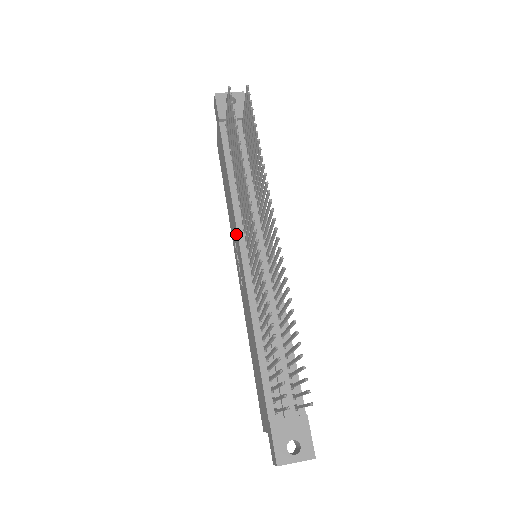
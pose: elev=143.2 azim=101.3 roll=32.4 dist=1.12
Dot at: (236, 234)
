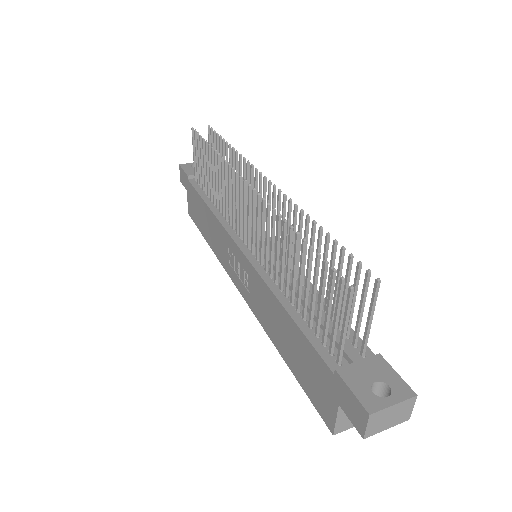
Dot at: (229, 242)
